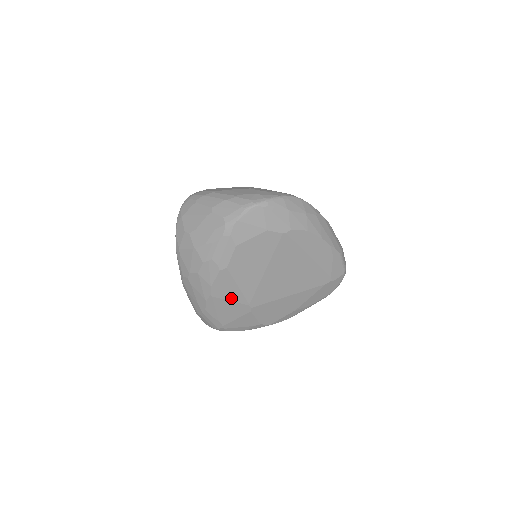
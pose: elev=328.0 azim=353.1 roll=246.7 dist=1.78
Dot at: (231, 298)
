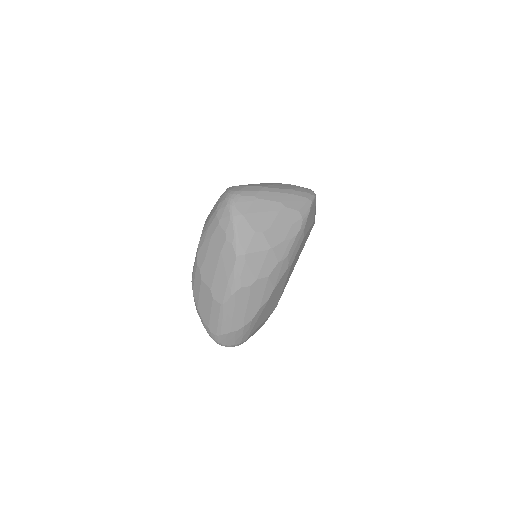
Dot at: (275, 299)
